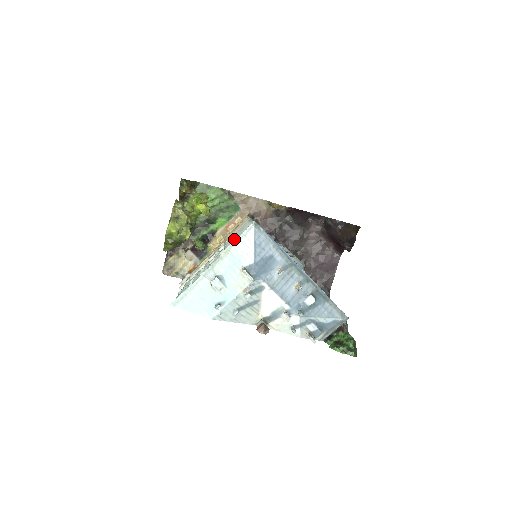
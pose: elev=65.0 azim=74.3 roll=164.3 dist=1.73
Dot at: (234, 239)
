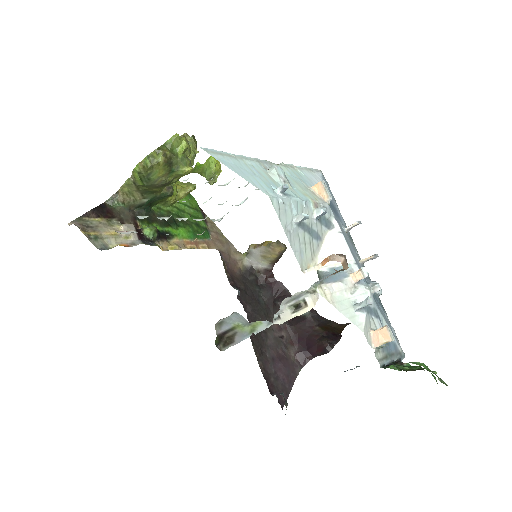
Dot at: occluded
